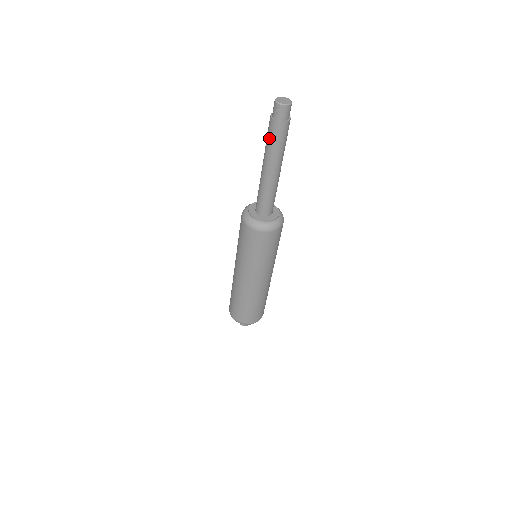
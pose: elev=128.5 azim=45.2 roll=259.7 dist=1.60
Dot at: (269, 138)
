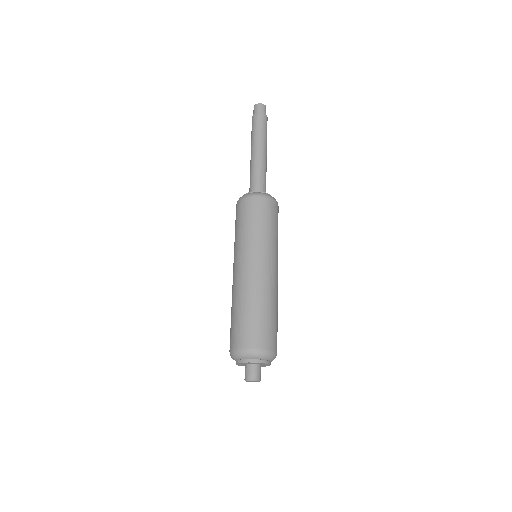
Dot at: (258, 126)
